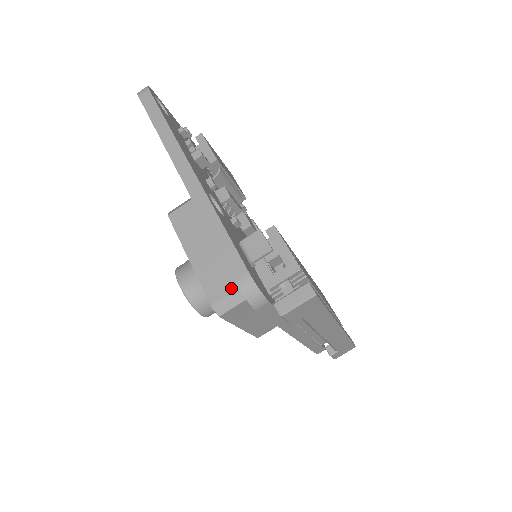
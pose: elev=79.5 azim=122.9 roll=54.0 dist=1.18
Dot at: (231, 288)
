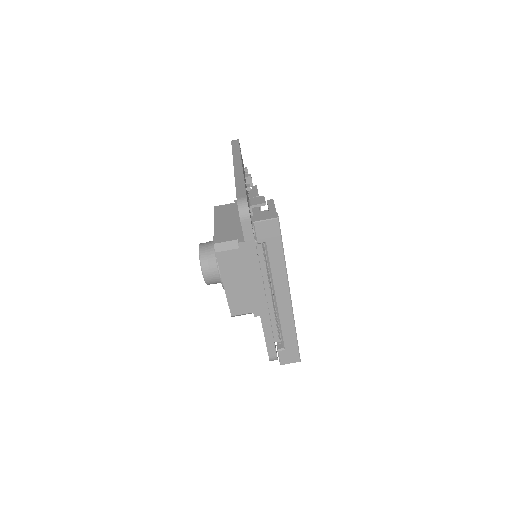
Dot at: (231, 238)
